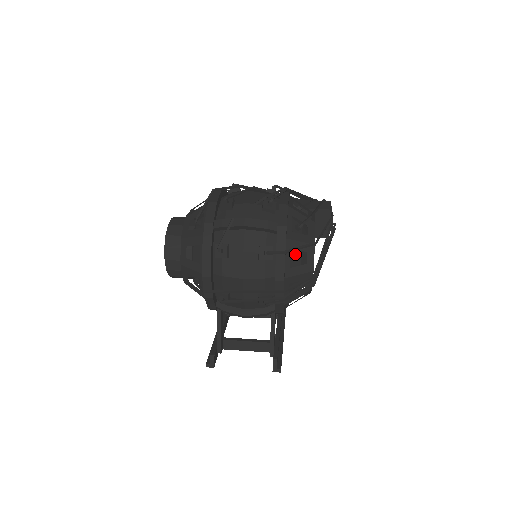
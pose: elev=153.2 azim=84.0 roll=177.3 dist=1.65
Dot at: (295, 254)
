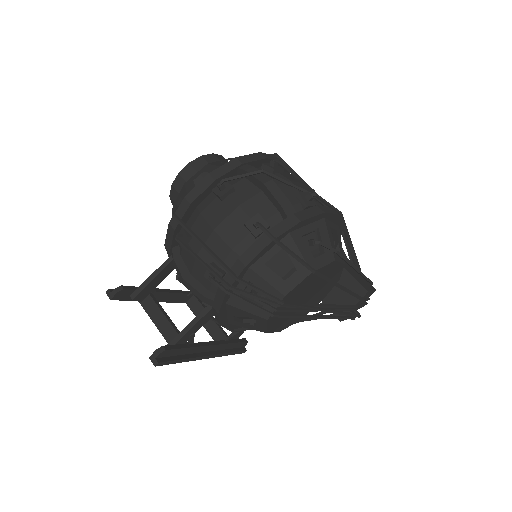
Dot at: (284, 261)
